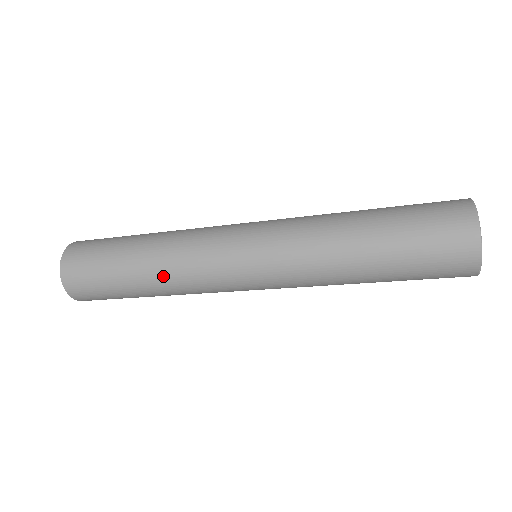
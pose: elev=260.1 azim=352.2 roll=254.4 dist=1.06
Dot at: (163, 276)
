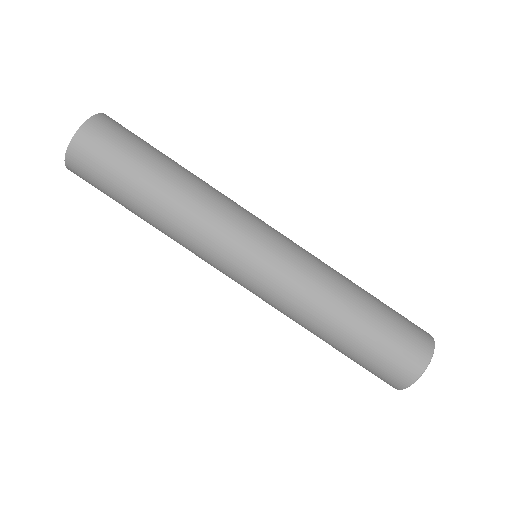
Dot at: (190, 192)
